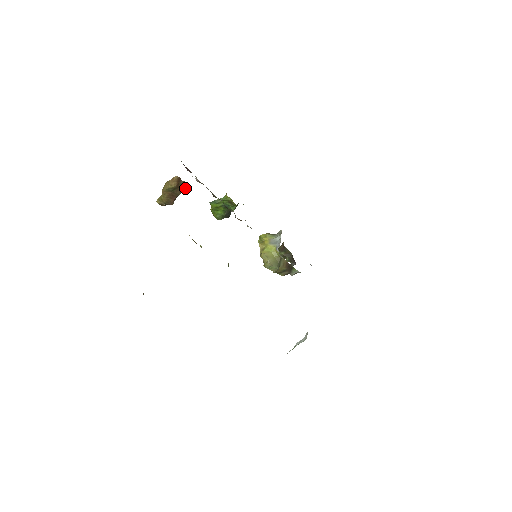
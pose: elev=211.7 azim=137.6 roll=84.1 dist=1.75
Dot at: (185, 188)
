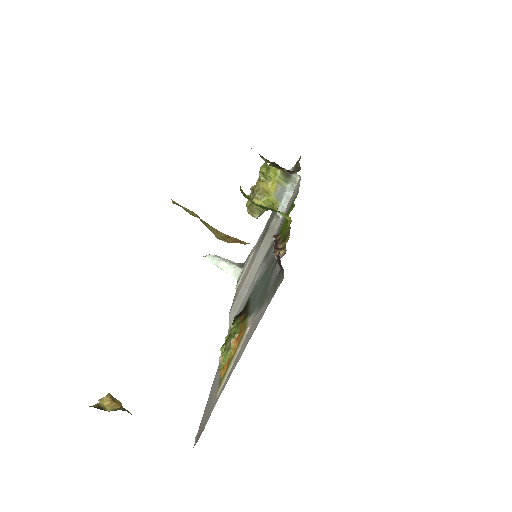
Dot at: occluded
